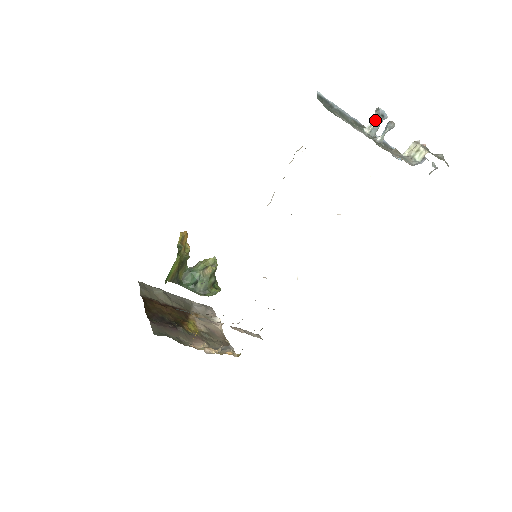
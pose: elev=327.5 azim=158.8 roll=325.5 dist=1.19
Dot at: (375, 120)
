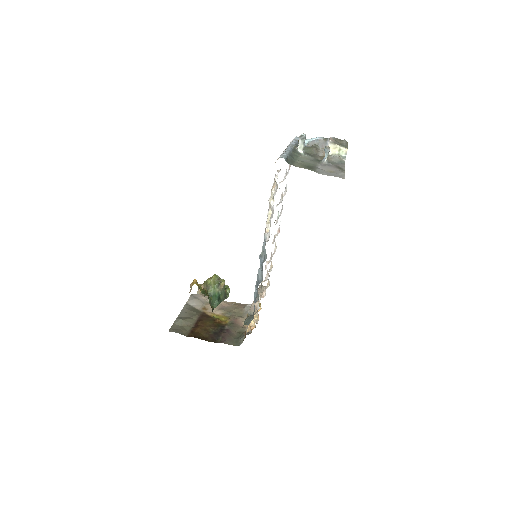
Dot at: (303, 143)
